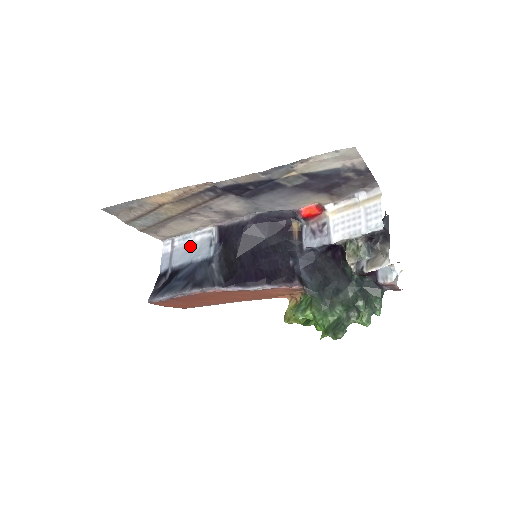
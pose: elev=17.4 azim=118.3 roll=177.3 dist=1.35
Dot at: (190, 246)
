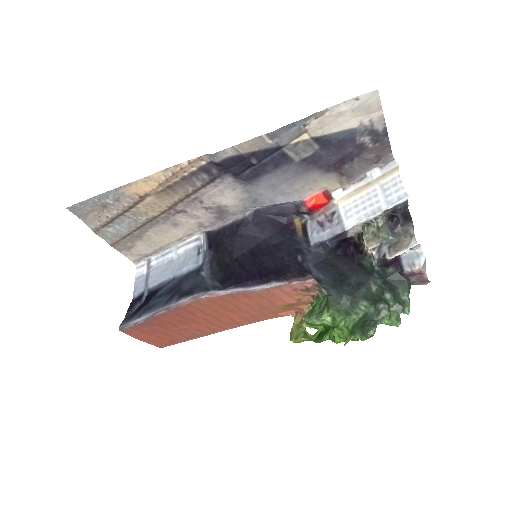
Dot at: (172, 261)
